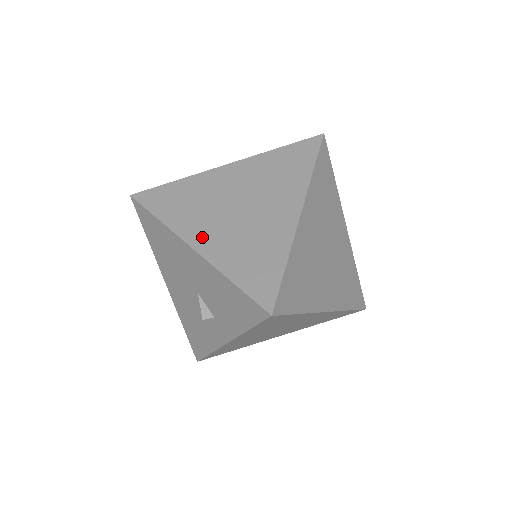
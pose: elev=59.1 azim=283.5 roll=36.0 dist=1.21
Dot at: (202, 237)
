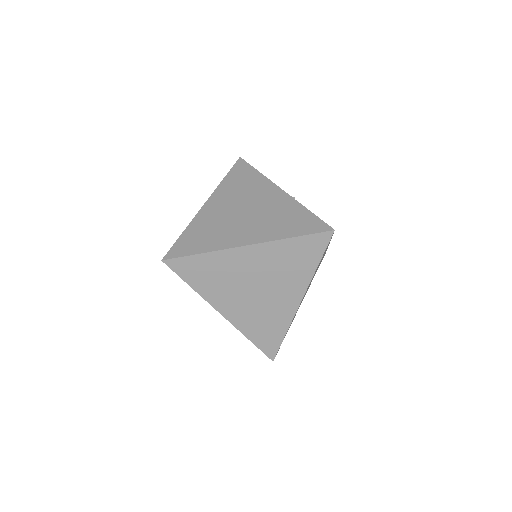
Dot at: (228, 308)
